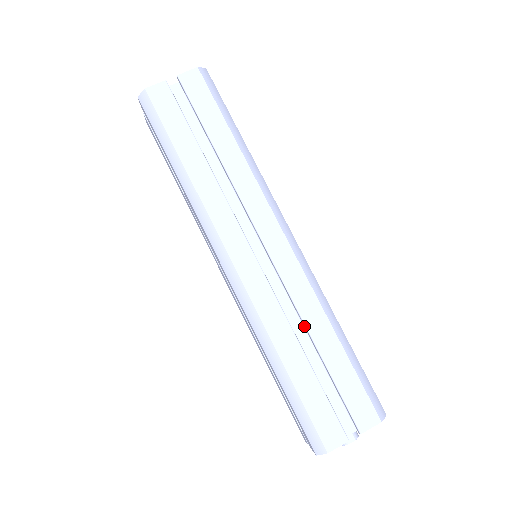
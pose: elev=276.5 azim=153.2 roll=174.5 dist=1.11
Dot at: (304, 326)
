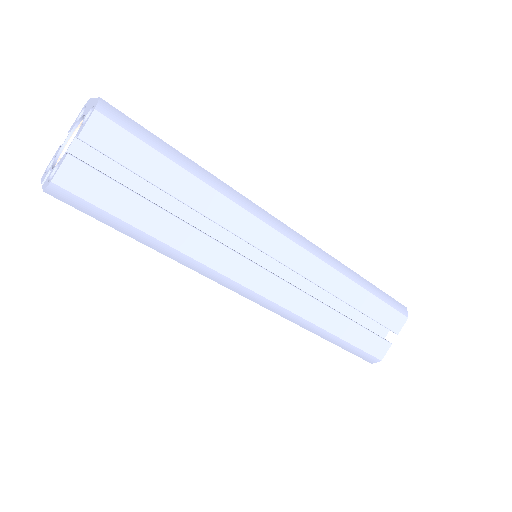
Dot at: occluded
